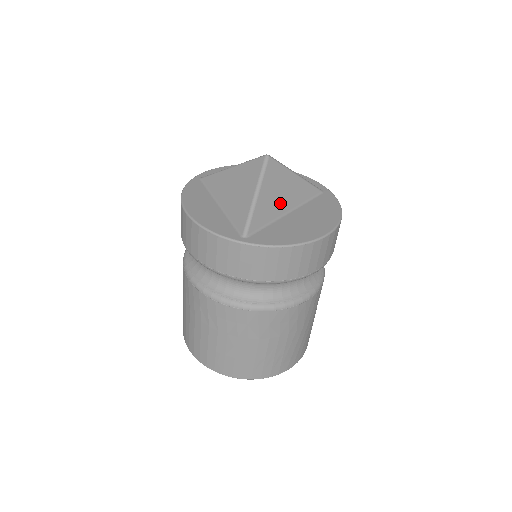
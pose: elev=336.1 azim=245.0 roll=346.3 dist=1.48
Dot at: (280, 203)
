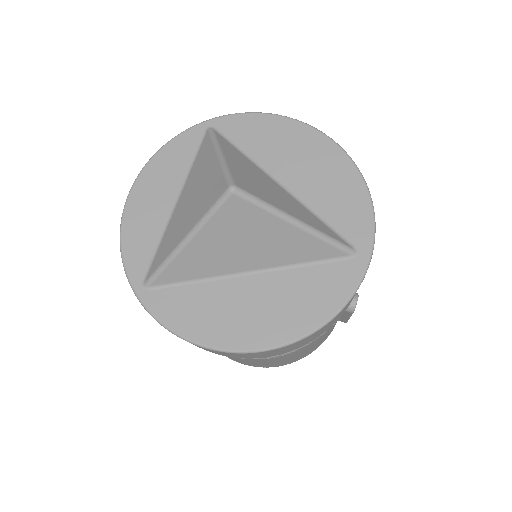
Dot at: (235, 259)
